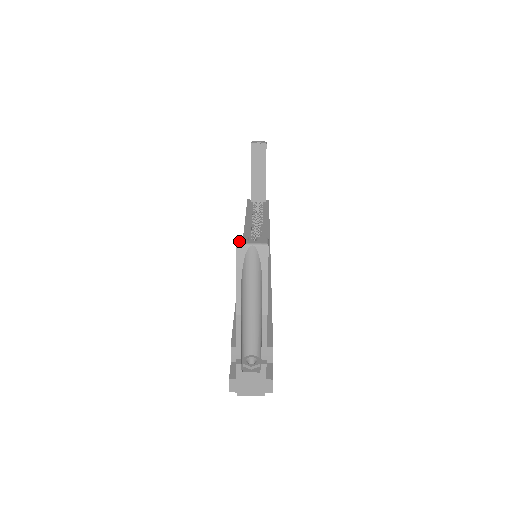
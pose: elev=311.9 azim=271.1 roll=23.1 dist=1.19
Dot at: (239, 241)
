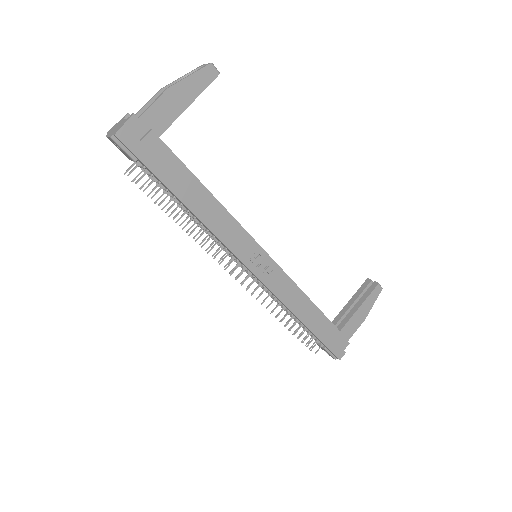
Dot at: occluded
